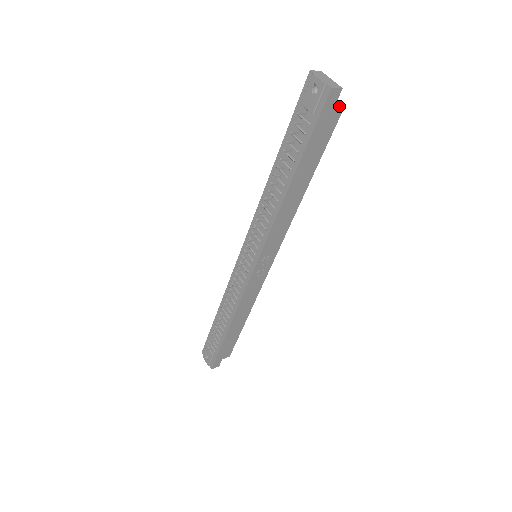
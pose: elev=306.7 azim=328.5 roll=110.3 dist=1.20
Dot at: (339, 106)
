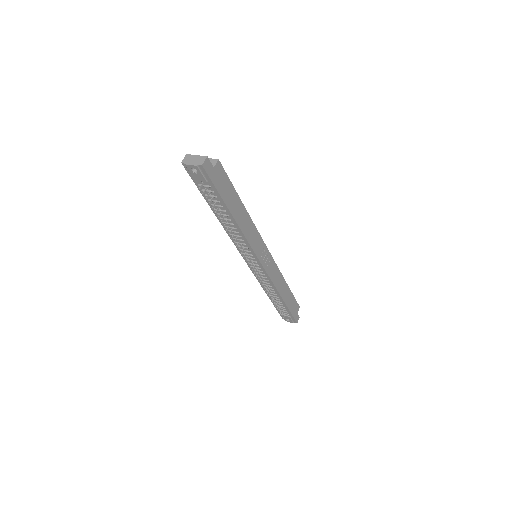
Dot at: (215, 161)
